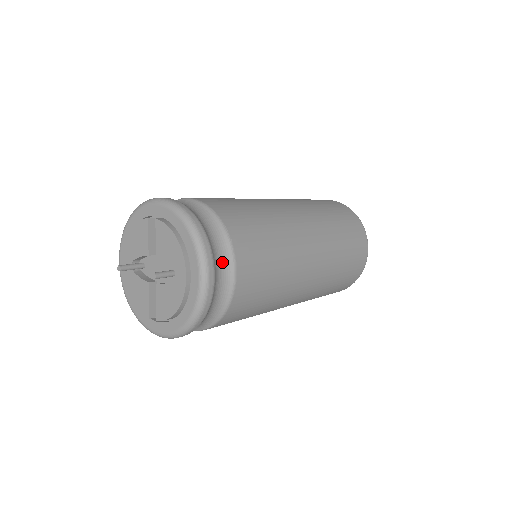
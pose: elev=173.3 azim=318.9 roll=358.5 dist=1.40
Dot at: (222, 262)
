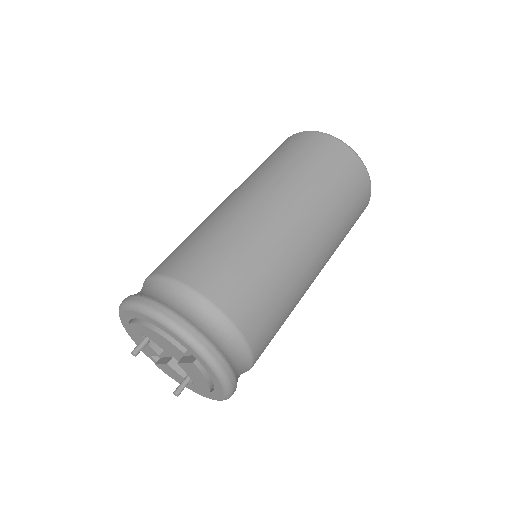
Dot at: occluded
